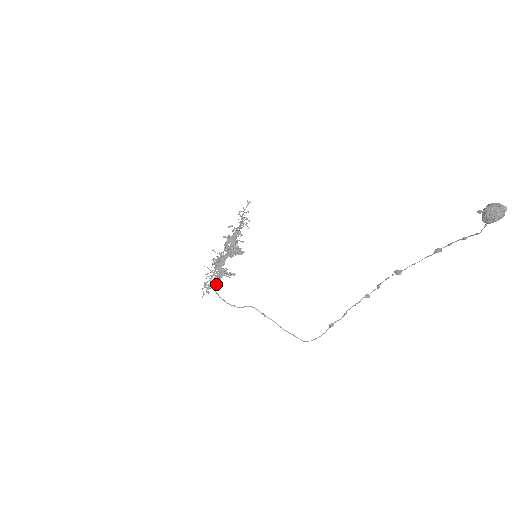
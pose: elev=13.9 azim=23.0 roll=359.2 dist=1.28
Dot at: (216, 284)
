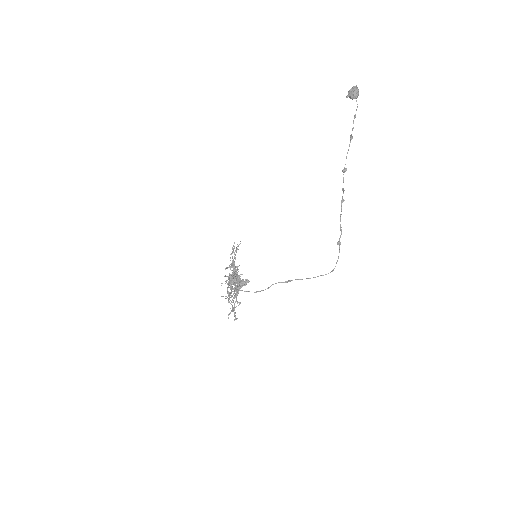
Dot at: (237, 281)
